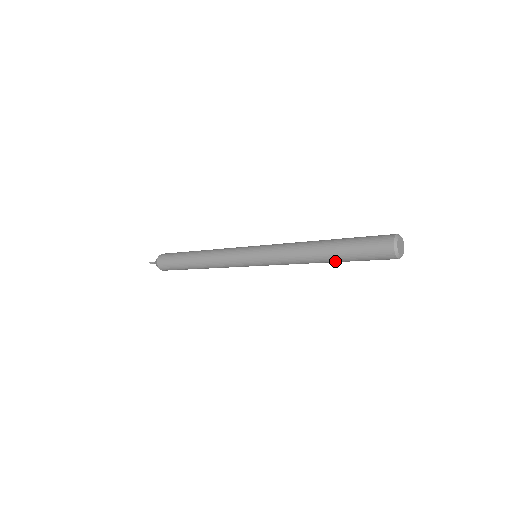
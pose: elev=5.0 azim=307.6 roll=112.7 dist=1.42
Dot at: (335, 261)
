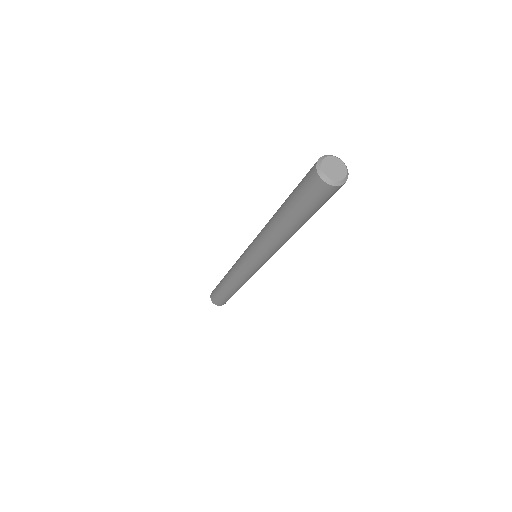
Dot at: (286, 219)
